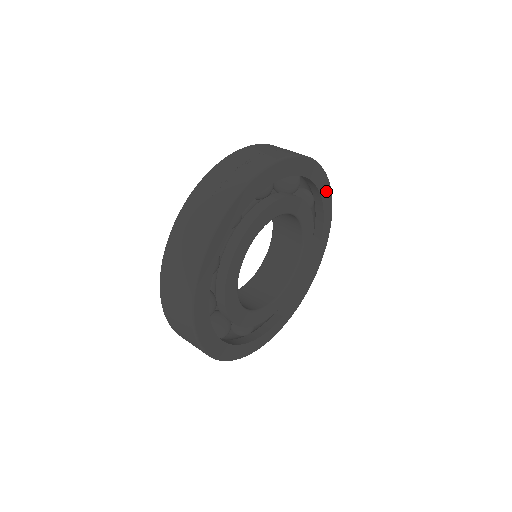
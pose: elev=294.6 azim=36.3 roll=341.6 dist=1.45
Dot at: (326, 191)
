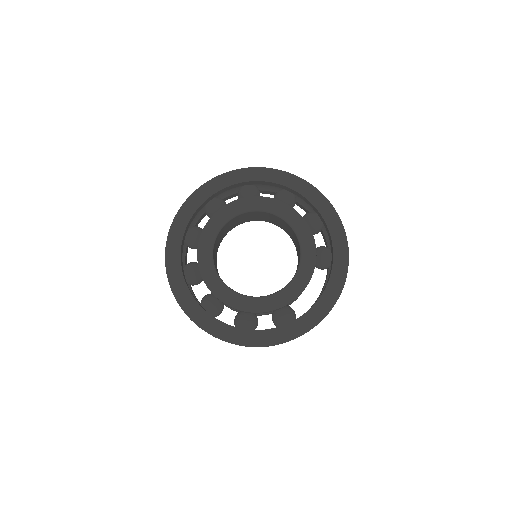
Dot at: (341, 249)
